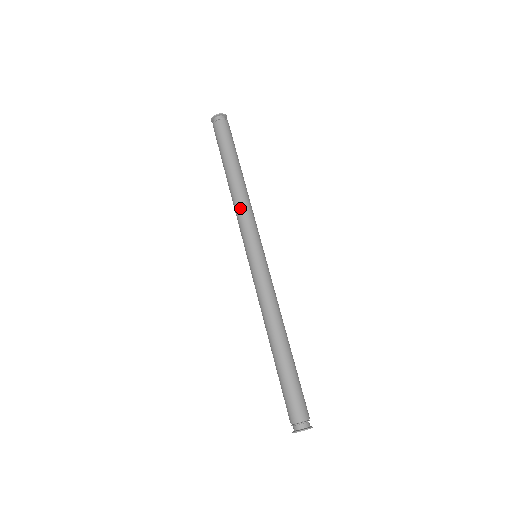
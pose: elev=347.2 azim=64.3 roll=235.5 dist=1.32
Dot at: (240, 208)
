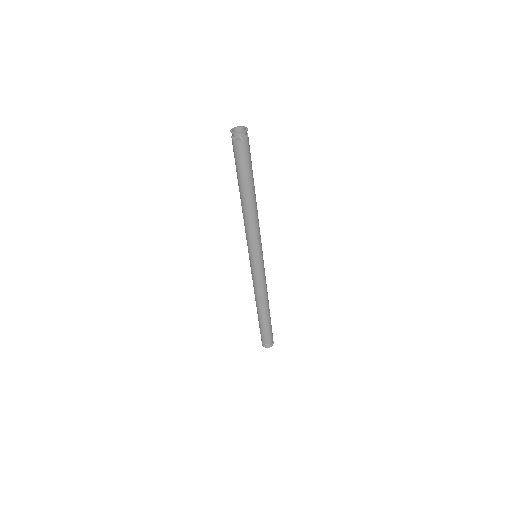
Dot at: (244, 224)
